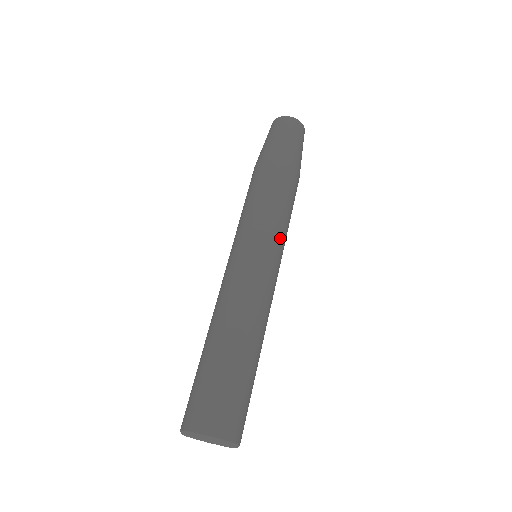
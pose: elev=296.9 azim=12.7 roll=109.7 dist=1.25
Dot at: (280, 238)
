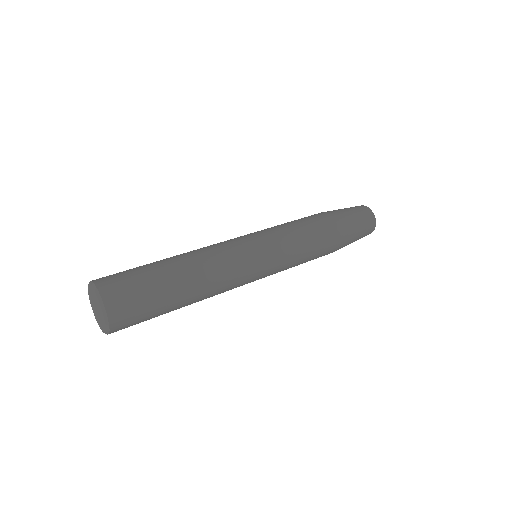
Dot at: (282, 259)
